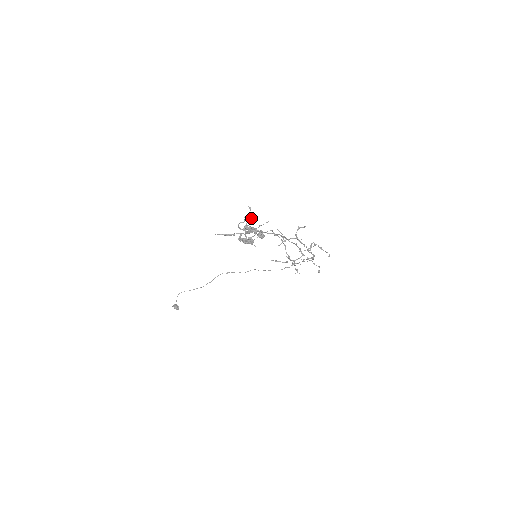
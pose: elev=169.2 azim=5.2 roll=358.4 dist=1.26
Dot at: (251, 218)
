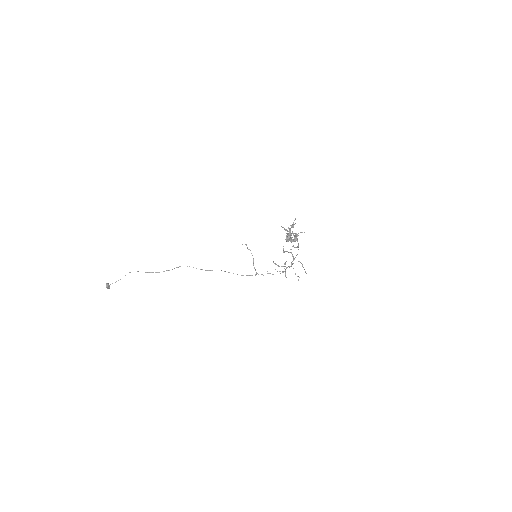
Dot at: (293, 225)
